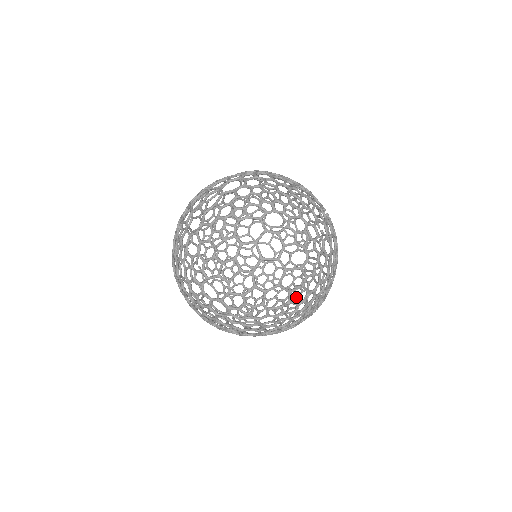
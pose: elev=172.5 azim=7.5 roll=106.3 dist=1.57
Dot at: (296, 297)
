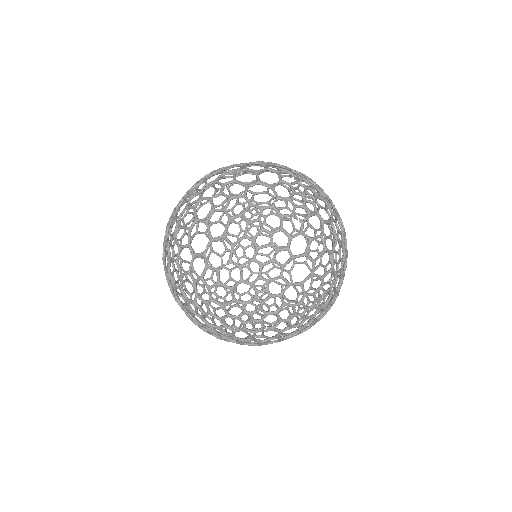
Dot at: occluded
